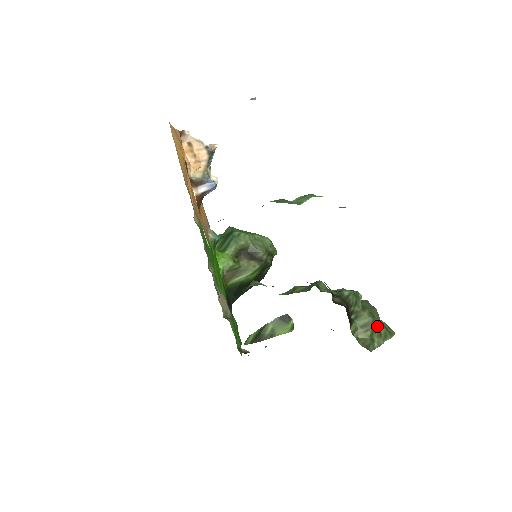
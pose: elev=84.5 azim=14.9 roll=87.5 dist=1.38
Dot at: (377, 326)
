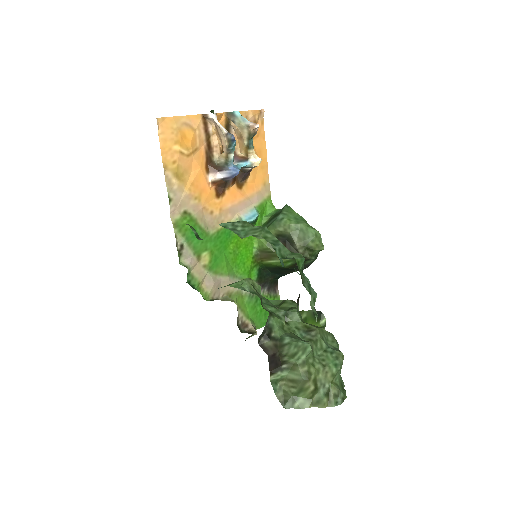
Dot at: (308, 388)
